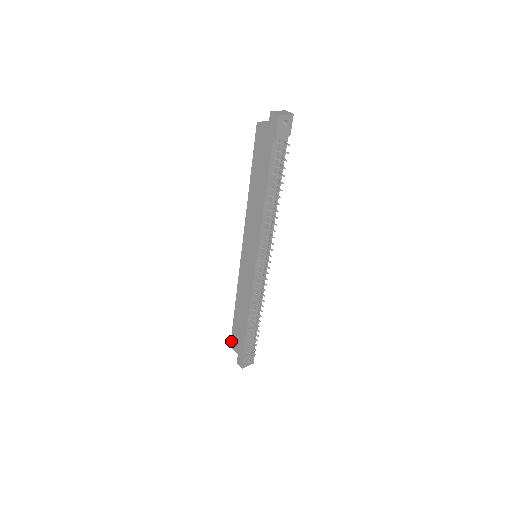
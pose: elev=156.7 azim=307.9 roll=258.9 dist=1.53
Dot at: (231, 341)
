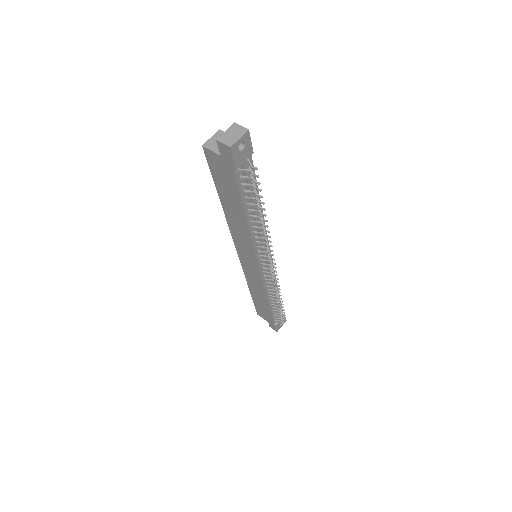
Dot at: (257, 312)
